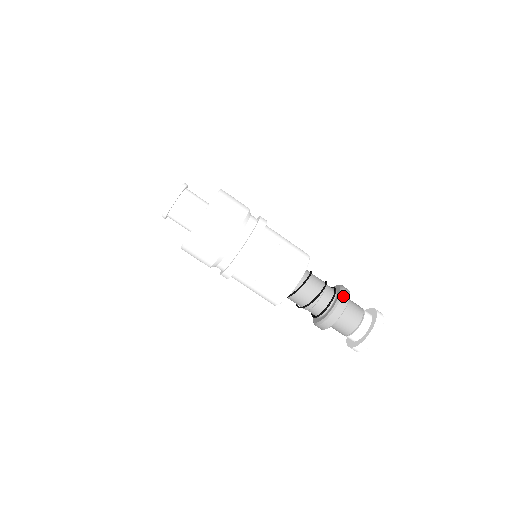
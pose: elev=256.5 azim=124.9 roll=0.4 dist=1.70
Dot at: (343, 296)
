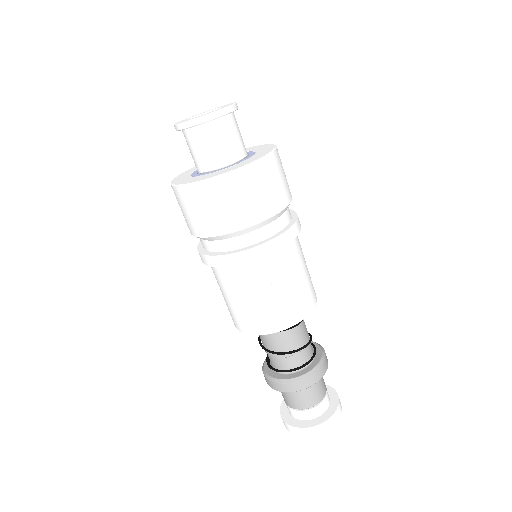
Dot at: (321, 368)
